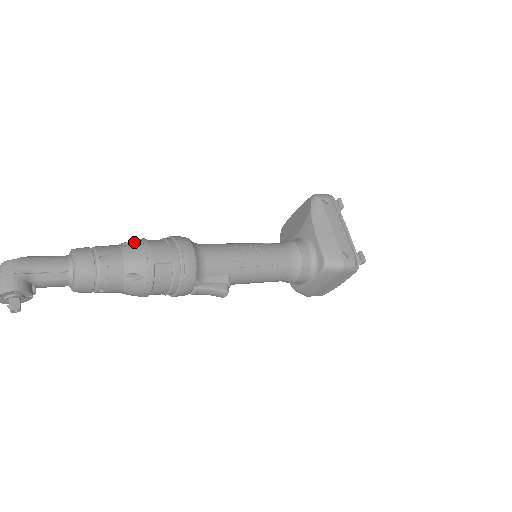
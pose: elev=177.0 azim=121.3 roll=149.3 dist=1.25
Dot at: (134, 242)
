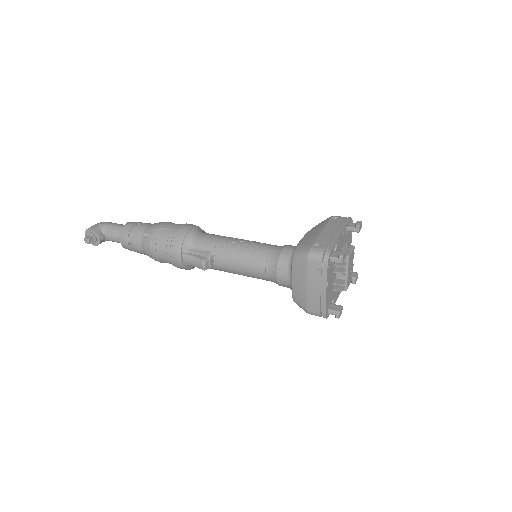
Dot at: occluded
